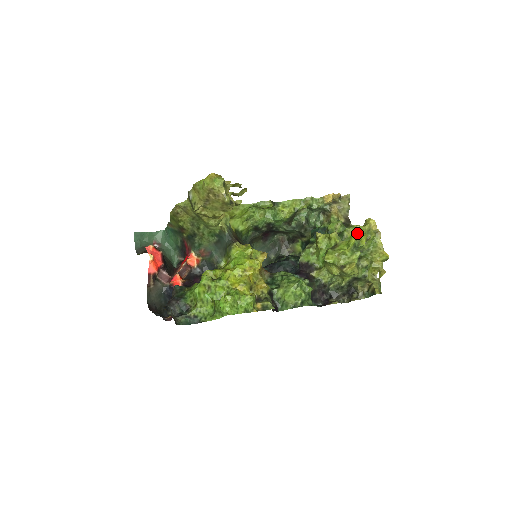
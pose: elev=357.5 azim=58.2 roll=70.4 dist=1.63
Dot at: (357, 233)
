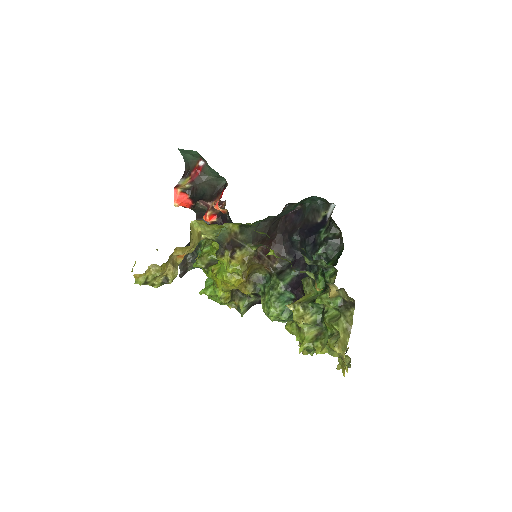
Dot at: (336, 332)
